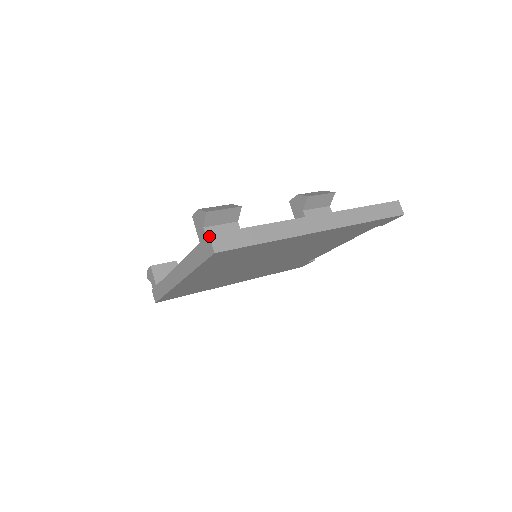
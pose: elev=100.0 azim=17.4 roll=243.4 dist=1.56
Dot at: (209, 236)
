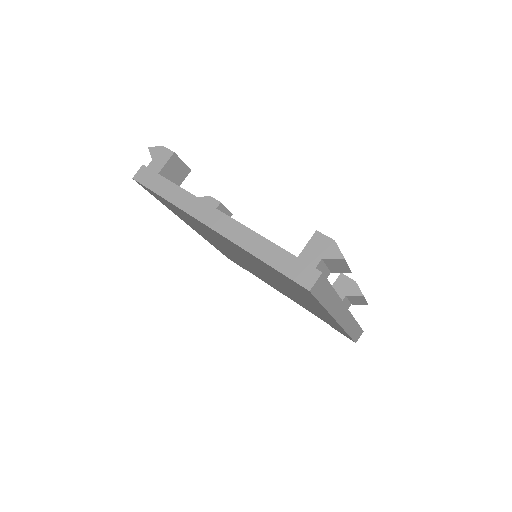
Dot at: (321, 274)
